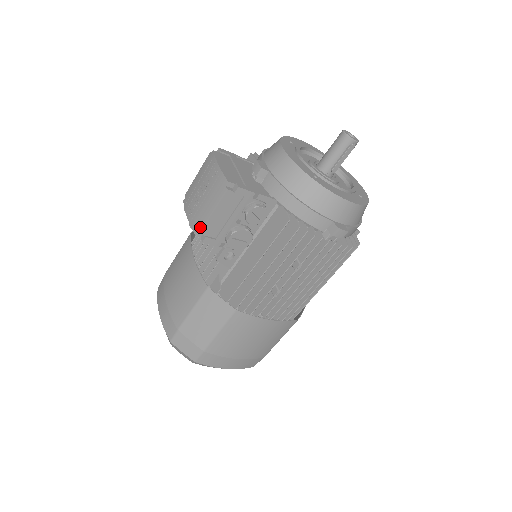
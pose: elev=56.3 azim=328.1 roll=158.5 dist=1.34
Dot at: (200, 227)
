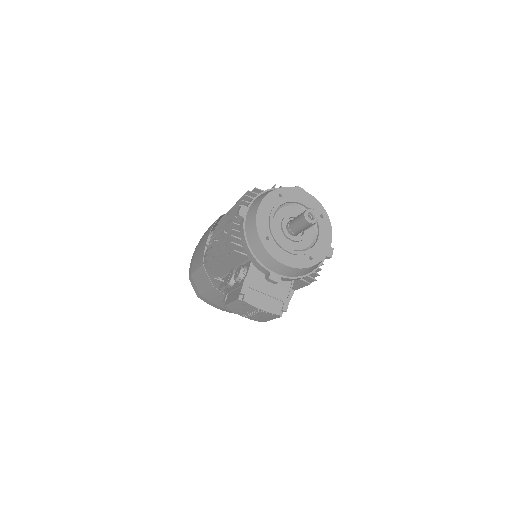
Dot at: (264, 321)
